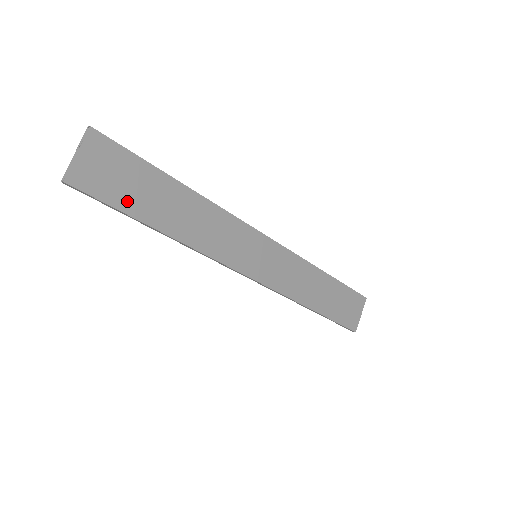
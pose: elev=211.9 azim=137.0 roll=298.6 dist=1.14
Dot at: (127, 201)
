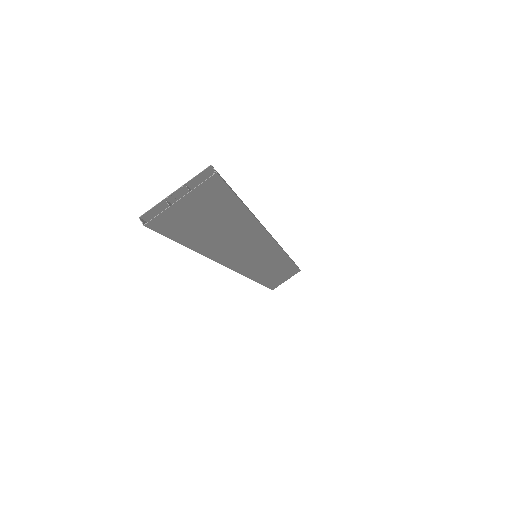
Dot at: (192, 234)
